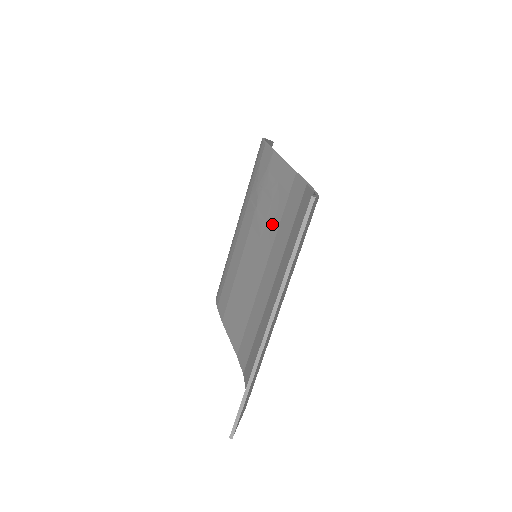
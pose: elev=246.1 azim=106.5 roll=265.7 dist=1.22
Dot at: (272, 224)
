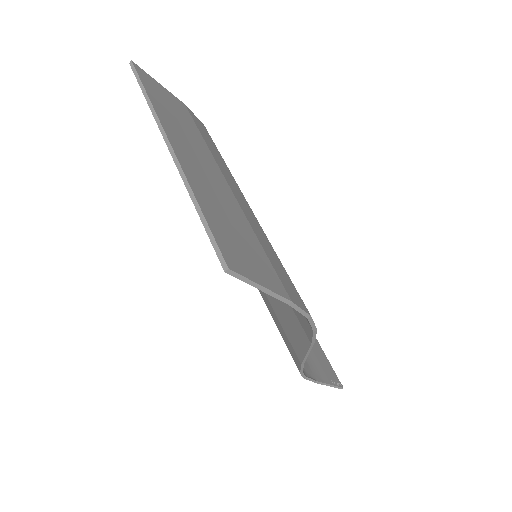
Dot at: occluded
